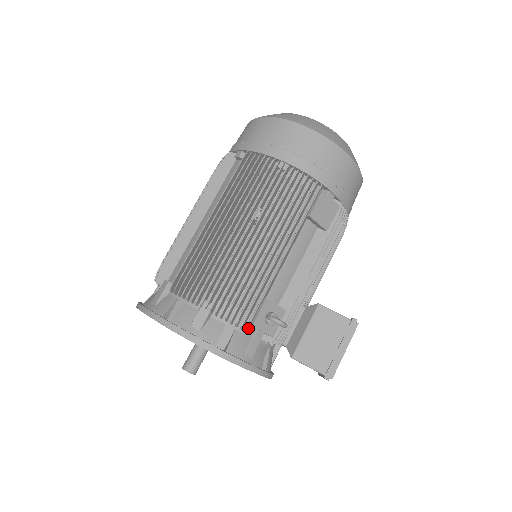
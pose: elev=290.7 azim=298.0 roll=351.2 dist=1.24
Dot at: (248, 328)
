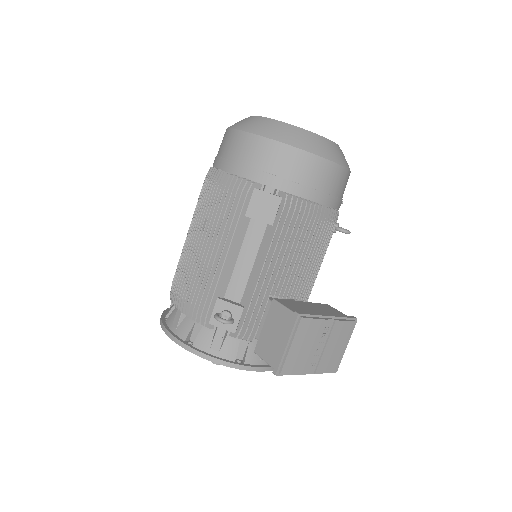
Dot at: (208, 325)
